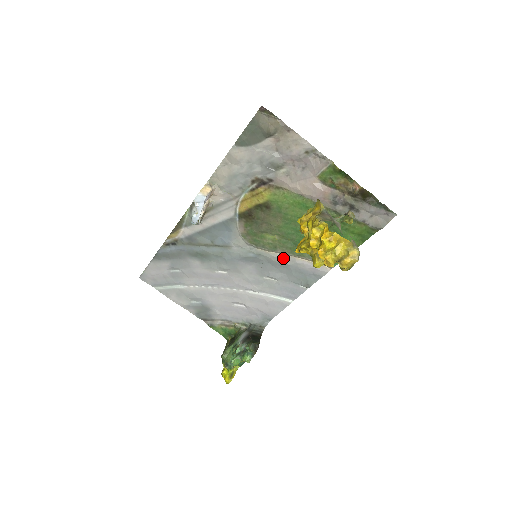
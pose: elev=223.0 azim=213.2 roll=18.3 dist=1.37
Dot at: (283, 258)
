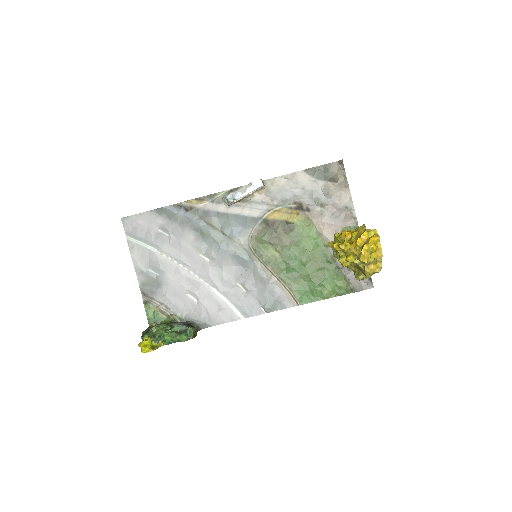
Dot at: (268, 275)
